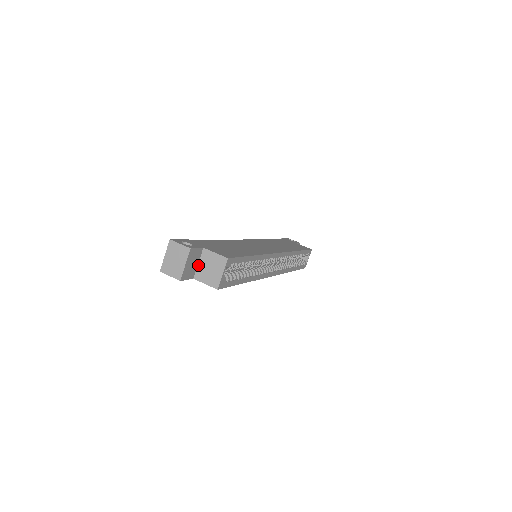
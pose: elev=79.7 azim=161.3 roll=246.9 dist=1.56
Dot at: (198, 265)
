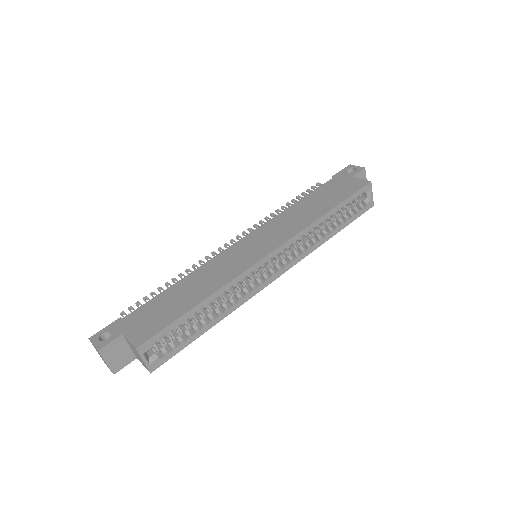
Dot at: (130, 348)
